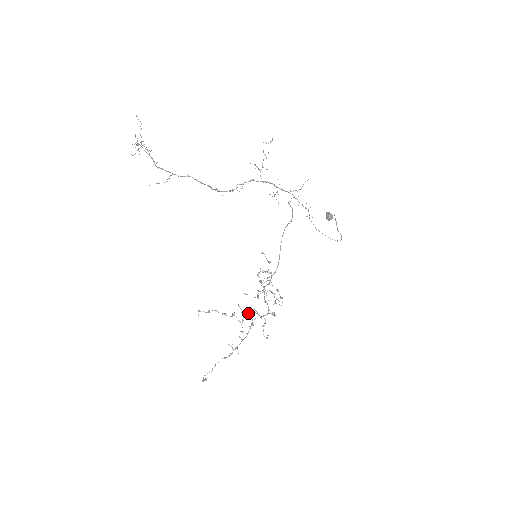
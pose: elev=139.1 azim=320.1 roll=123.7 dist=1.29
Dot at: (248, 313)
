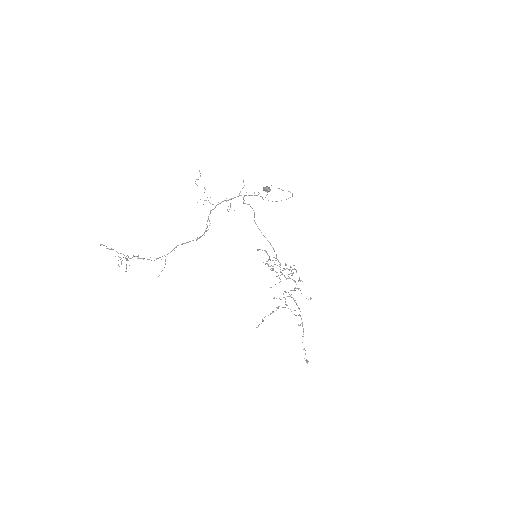
Dot at: (284, 297)
